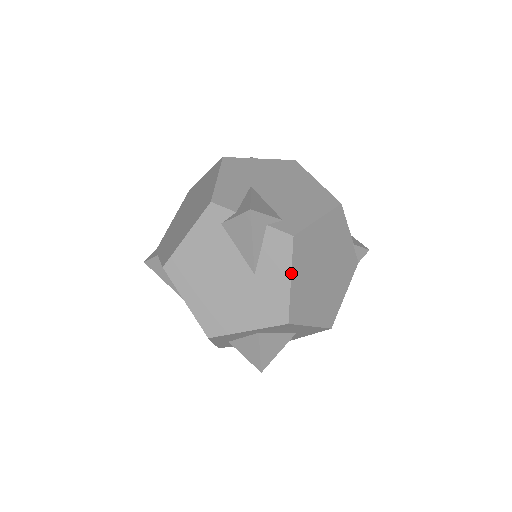
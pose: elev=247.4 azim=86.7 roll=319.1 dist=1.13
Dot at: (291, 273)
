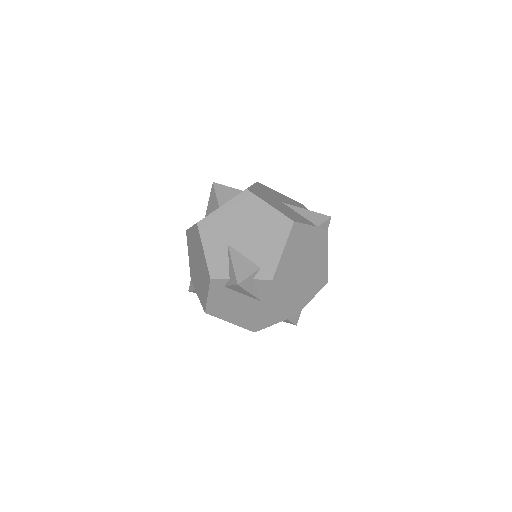
Dot at: (283, 295)
